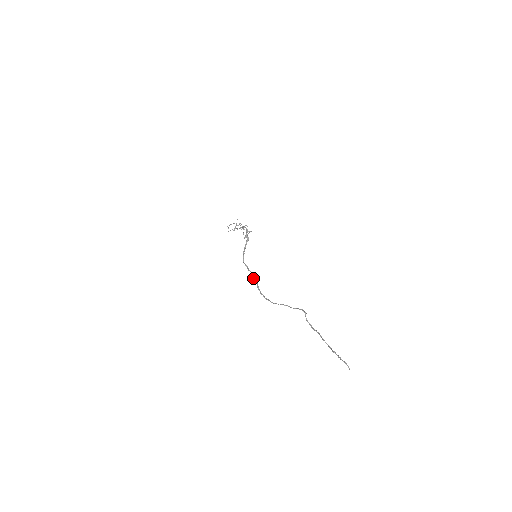
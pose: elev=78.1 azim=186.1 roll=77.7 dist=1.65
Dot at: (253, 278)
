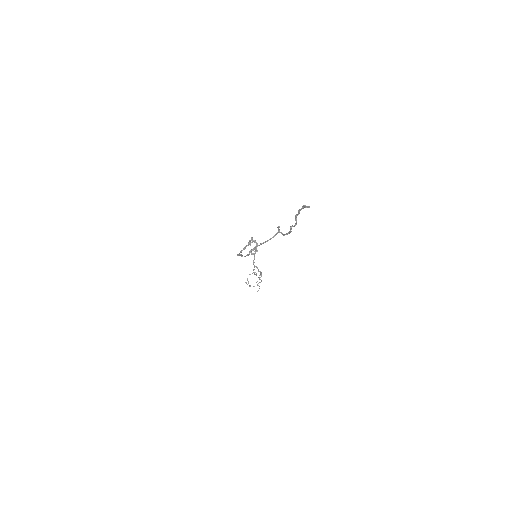
Dot at: occluded
